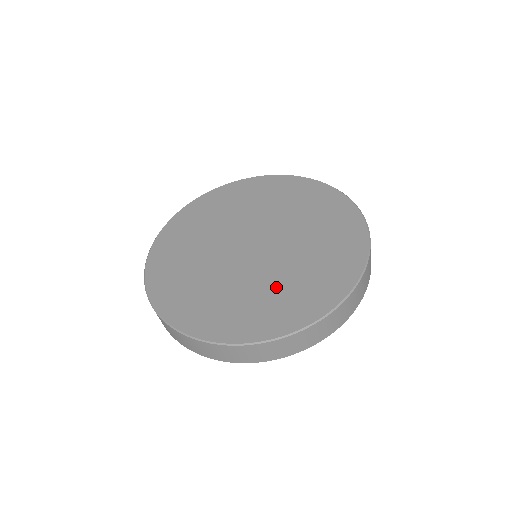
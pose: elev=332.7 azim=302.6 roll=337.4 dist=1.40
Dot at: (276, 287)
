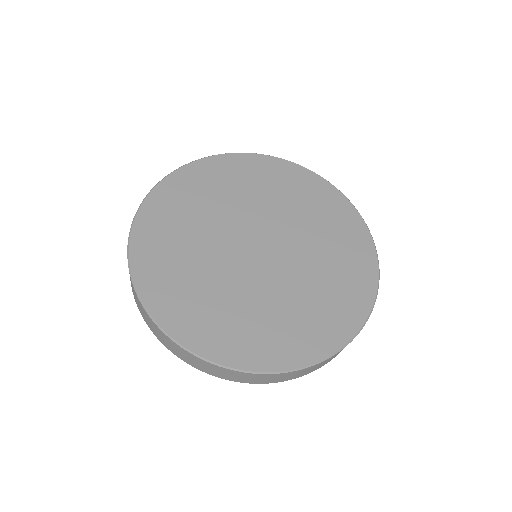
Dot at: (254, 310)
